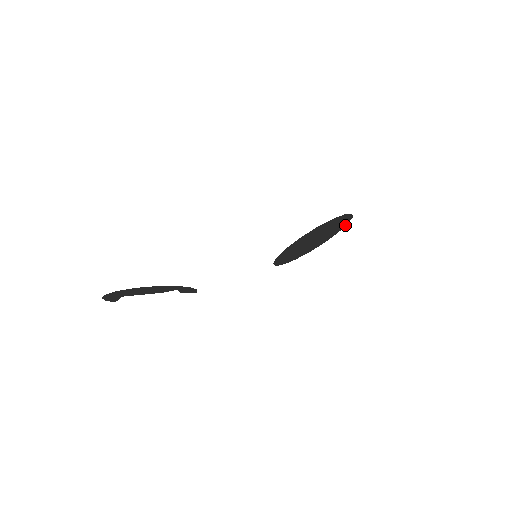
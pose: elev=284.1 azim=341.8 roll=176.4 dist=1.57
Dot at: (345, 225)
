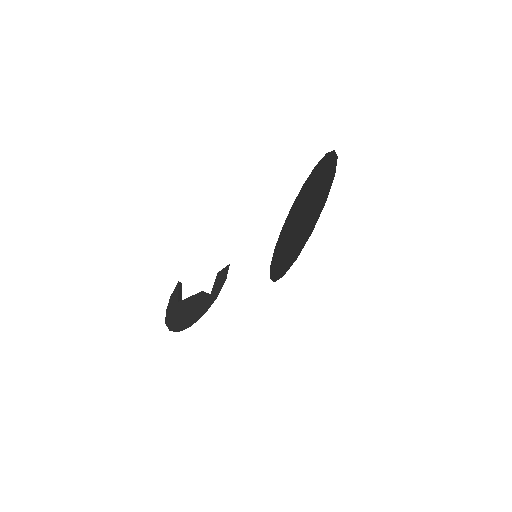
Dot at: occluded
